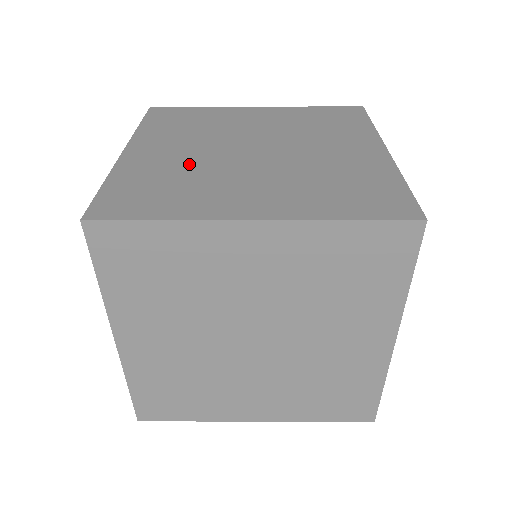
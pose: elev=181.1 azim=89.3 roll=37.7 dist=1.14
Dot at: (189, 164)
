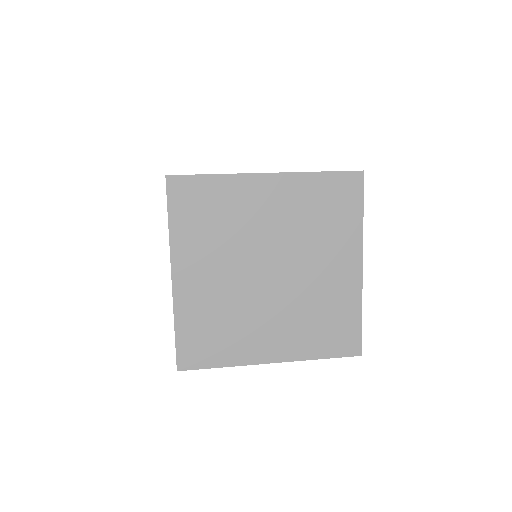
Dot at: occluded
